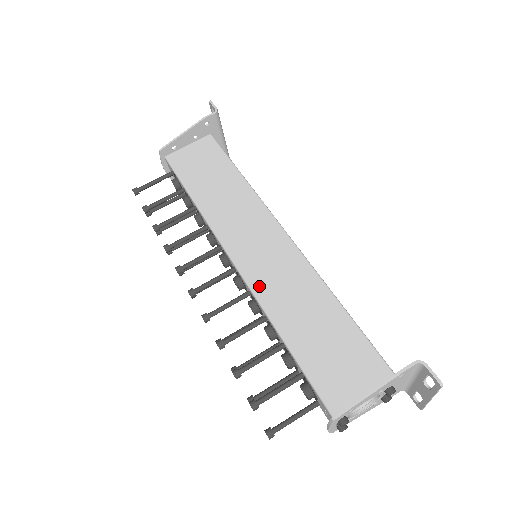
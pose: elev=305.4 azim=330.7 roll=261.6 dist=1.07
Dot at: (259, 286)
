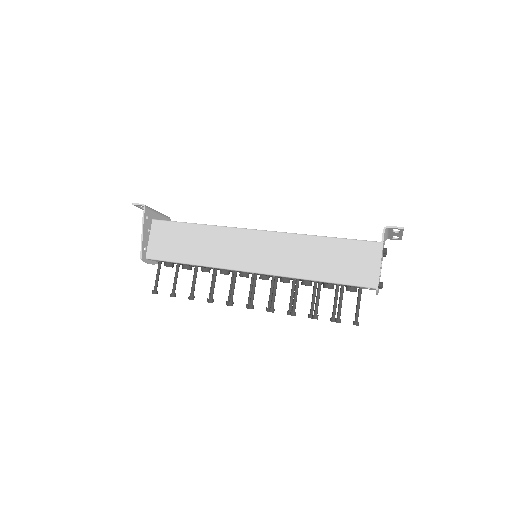
Dot at: (278, 270)
